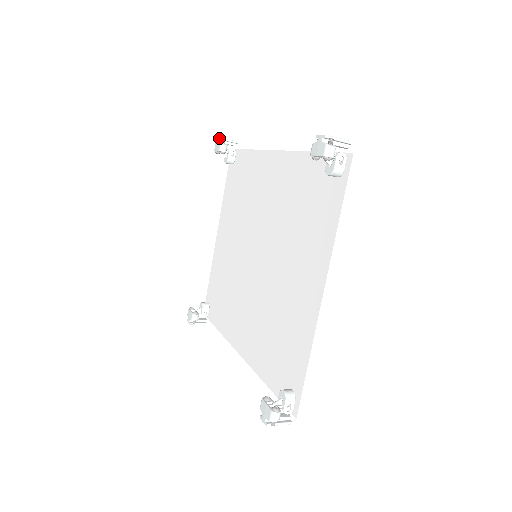
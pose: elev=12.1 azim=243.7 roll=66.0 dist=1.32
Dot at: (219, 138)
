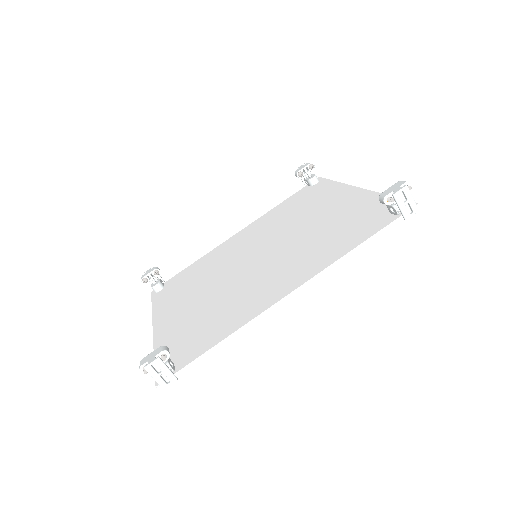
Dot at: (150, 268)
